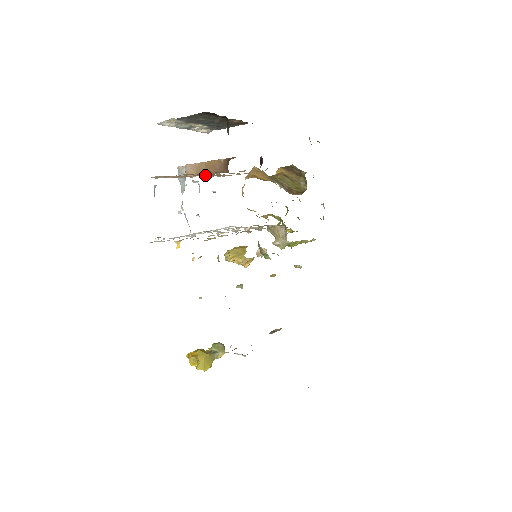
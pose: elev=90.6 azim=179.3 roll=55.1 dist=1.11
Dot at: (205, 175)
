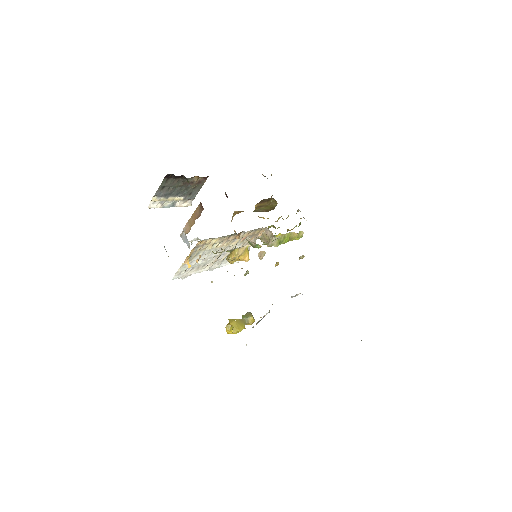
Dot at: occluded
